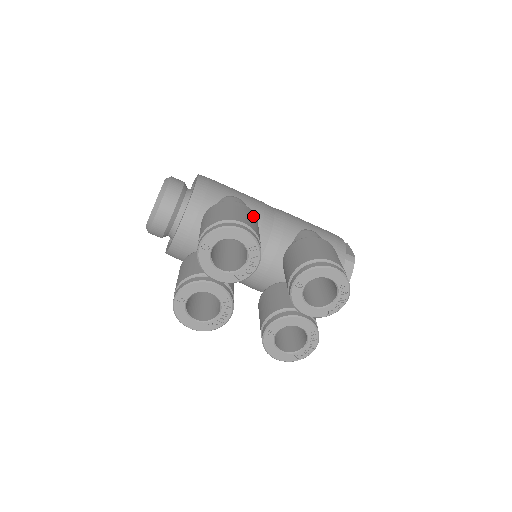
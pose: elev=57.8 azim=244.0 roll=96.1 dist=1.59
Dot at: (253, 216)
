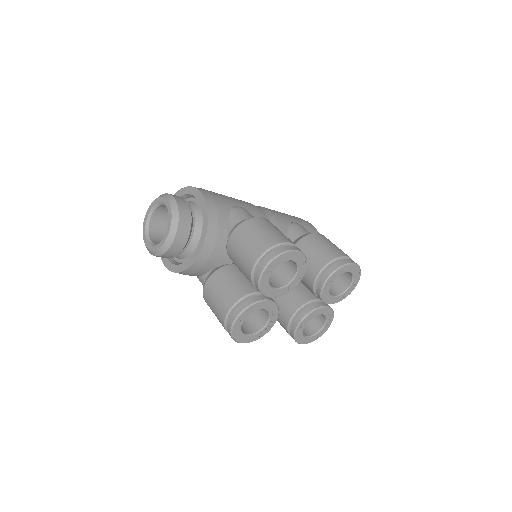
Dot at: occluded
